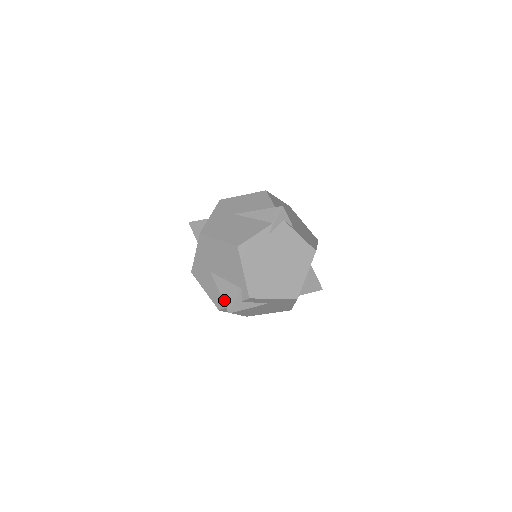
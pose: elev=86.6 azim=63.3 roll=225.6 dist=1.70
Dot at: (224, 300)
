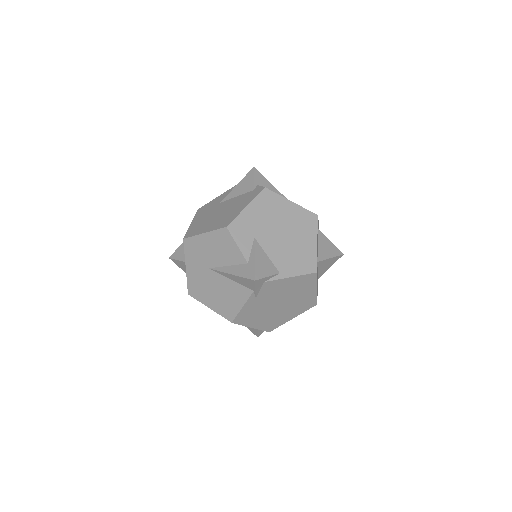
Dot at: occluded
